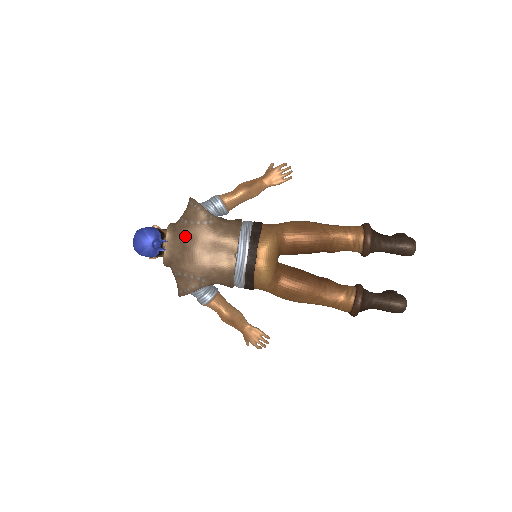
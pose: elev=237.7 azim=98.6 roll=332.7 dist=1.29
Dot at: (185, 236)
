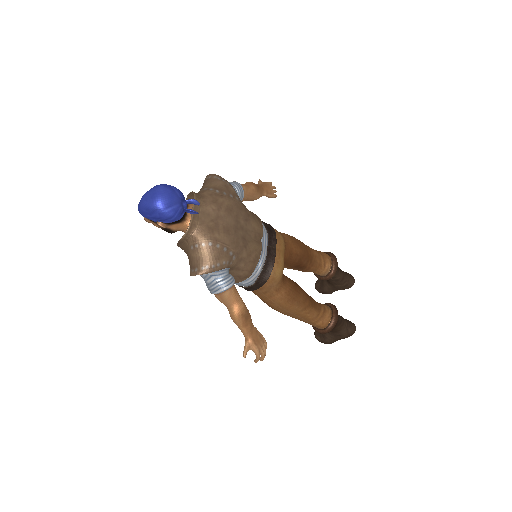
Dot at: (219, 204)
